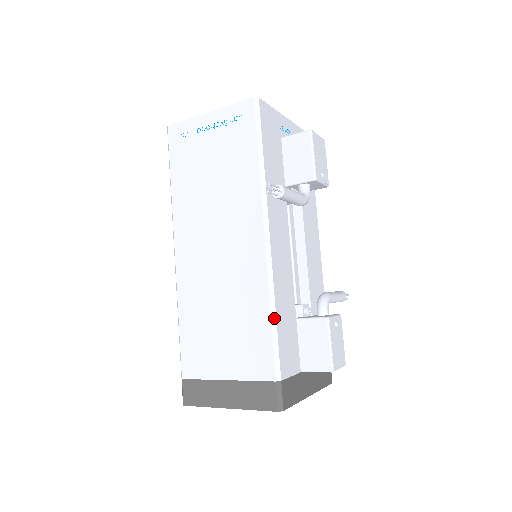
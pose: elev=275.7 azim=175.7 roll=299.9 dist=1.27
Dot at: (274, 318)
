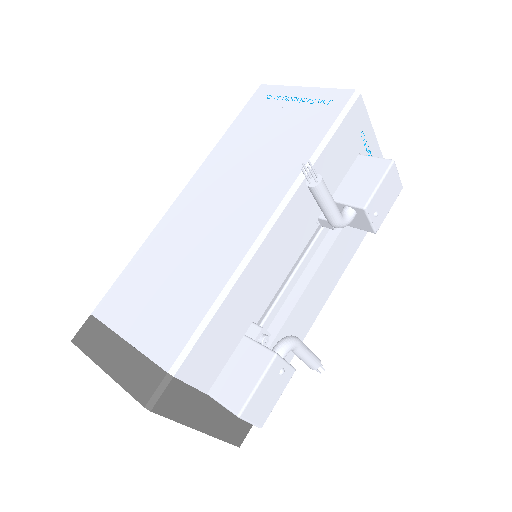
Dot at: (217, 305)
